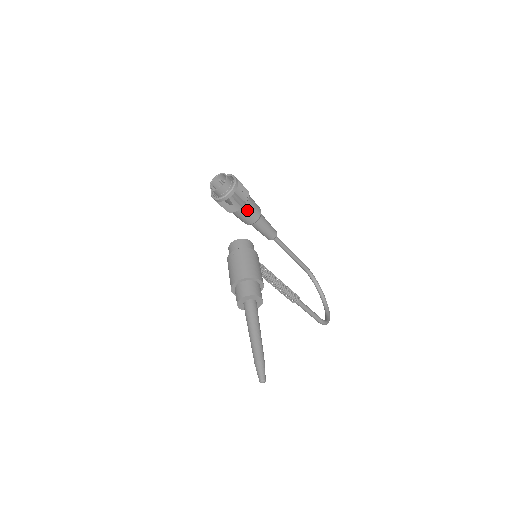
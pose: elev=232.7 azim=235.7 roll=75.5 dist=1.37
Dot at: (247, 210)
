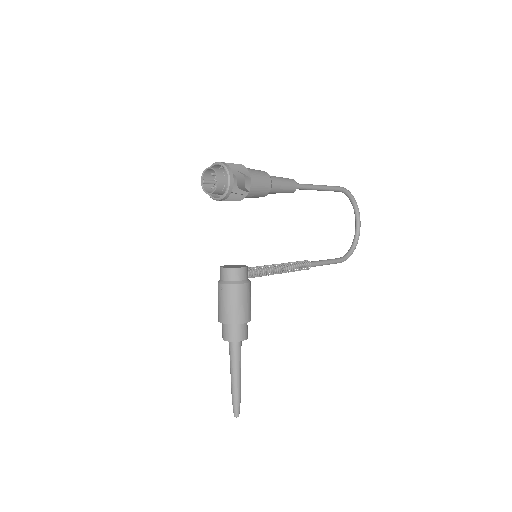
Dot at: (250, 196)
